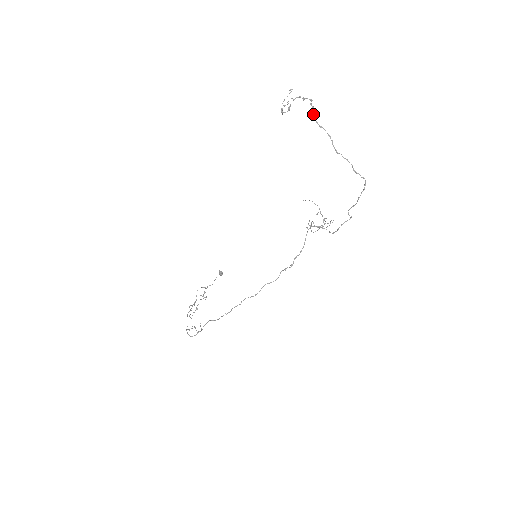
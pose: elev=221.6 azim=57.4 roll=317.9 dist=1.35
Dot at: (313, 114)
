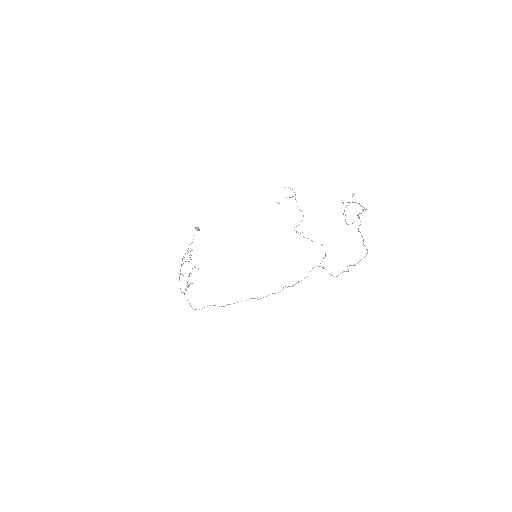
Dot at: (360, 213)
